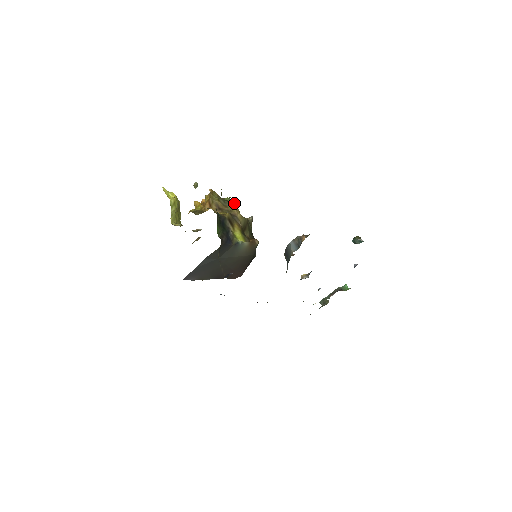
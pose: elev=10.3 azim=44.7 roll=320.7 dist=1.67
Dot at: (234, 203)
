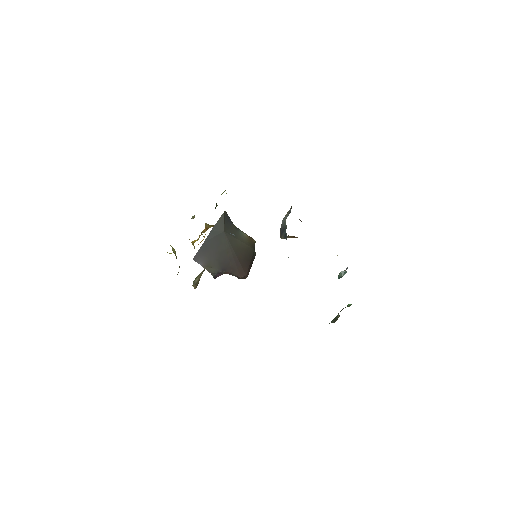
Dot at: occluded
